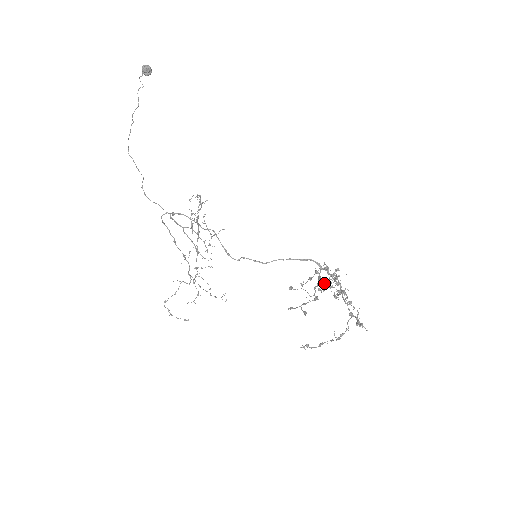
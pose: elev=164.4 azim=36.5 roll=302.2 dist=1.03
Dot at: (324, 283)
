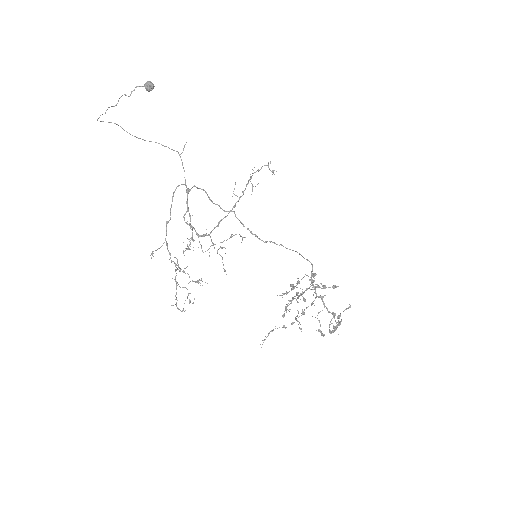
Dot at: (302, 294)
